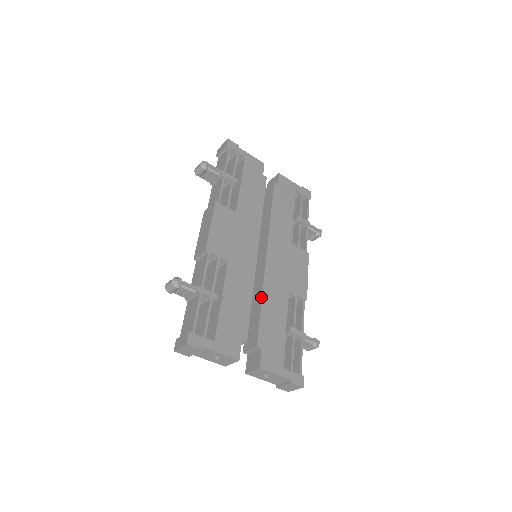
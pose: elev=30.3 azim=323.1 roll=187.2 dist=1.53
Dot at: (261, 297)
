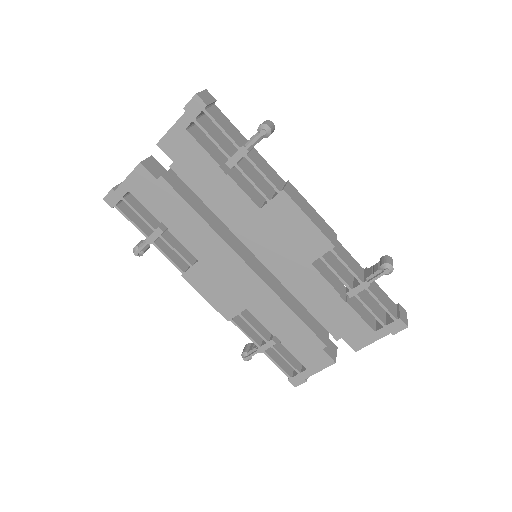
Dot at: (298, 300)
